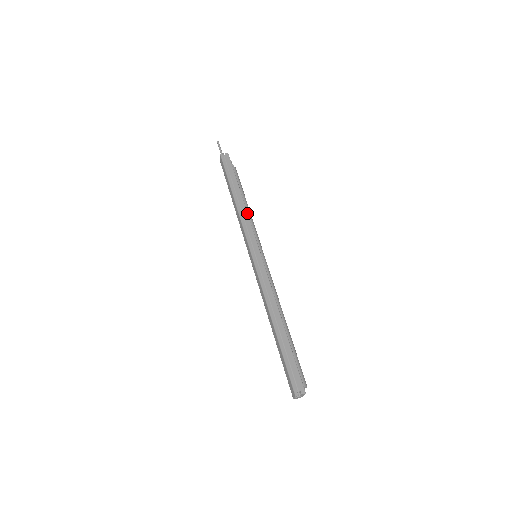
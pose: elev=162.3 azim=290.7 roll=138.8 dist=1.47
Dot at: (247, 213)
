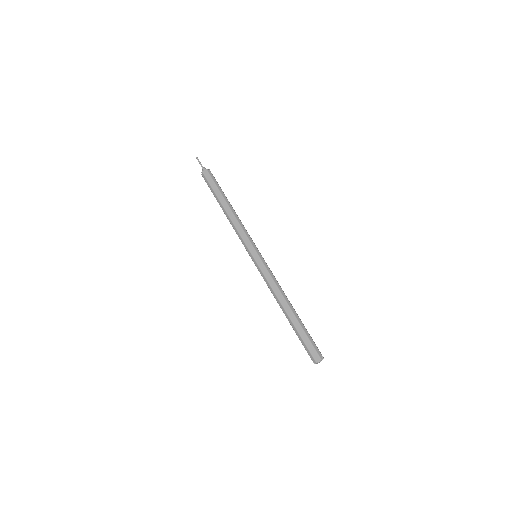
Dot at: (241, 222)
